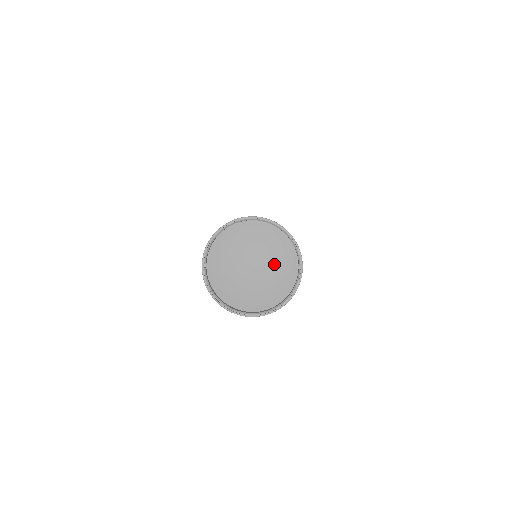
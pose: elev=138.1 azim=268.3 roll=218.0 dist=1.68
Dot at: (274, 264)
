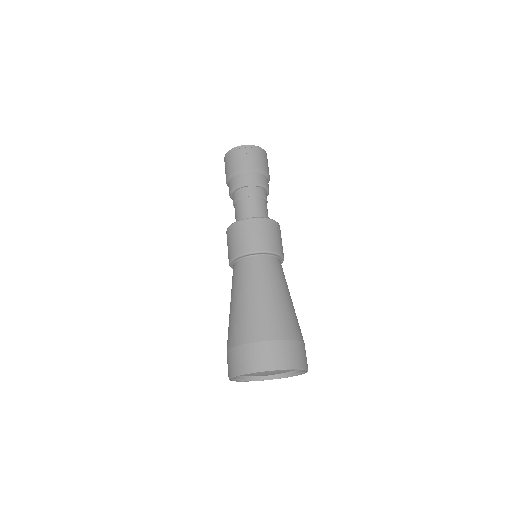
Dot at: (286, 371)
